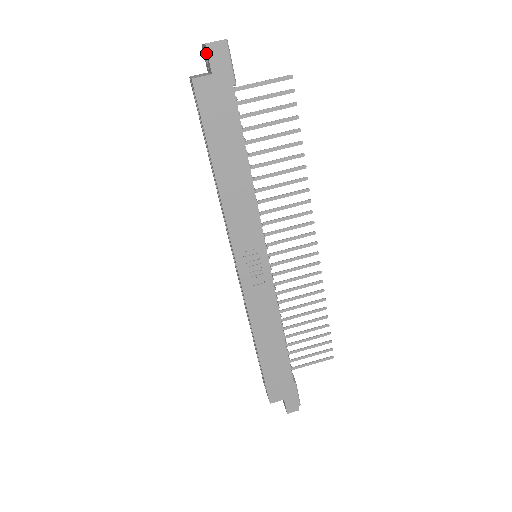
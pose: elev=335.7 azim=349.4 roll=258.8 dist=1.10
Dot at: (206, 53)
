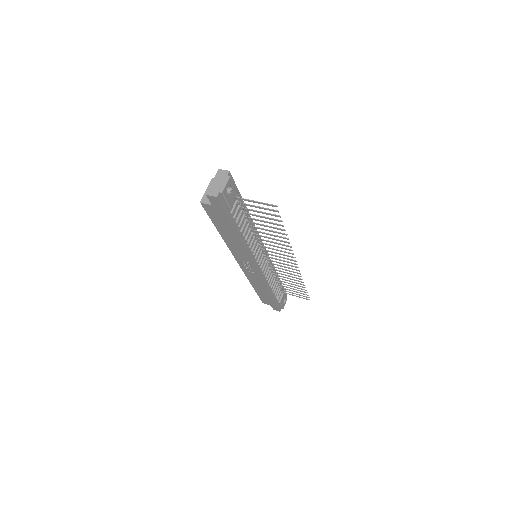
Dot at: occluded
